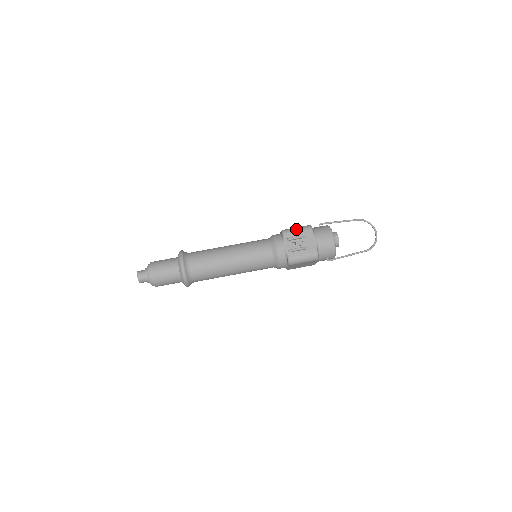
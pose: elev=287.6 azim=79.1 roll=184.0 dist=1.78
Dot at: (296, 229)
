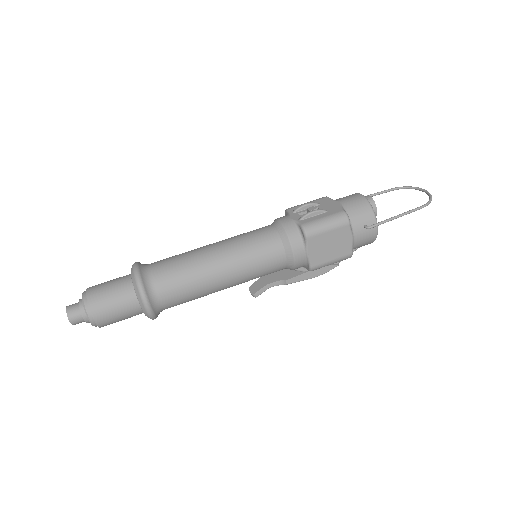
Dot at: occluded
